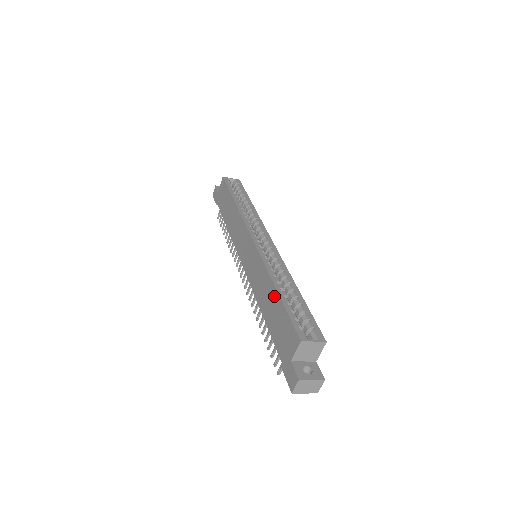
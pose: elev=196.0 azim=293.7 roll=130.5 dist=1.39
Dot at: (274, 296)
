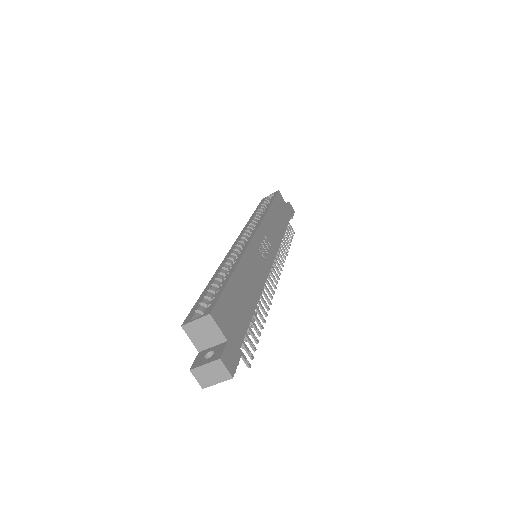
Dot at: occluded
